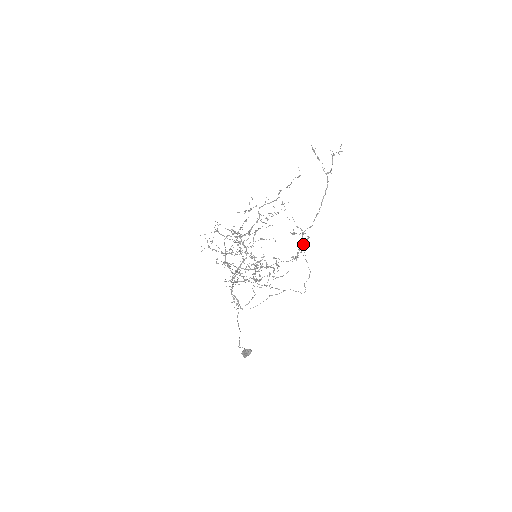
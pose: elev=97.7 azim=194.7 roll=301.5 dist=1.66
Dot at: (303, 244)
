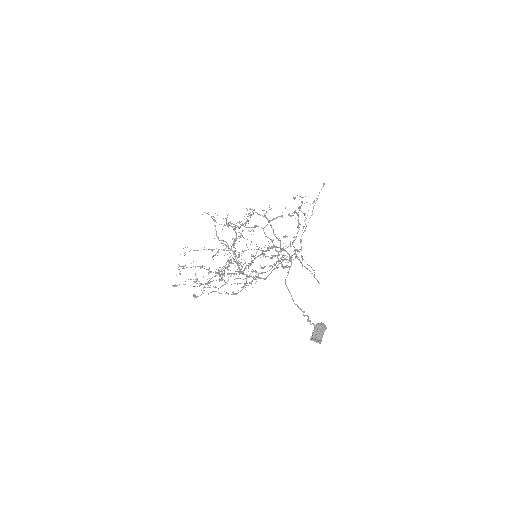
Dot at: (314, 201)
